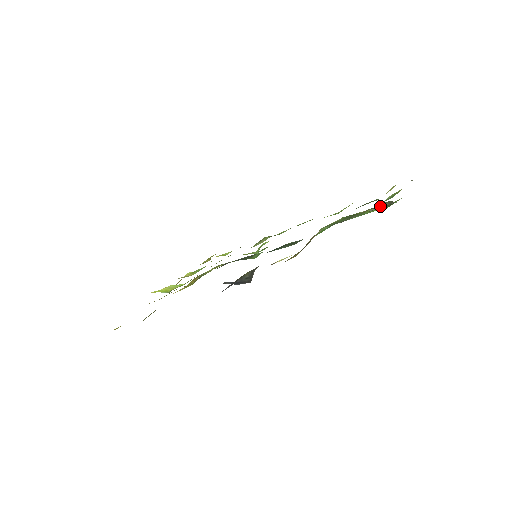
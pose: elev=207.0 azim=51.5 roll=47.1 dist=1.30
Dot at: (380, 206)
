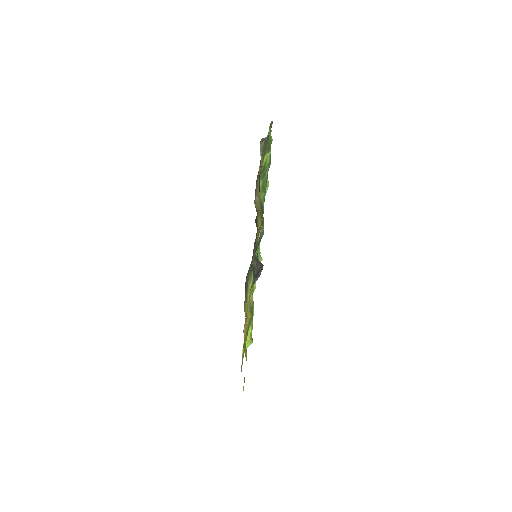
Dot at: (261, 148)
